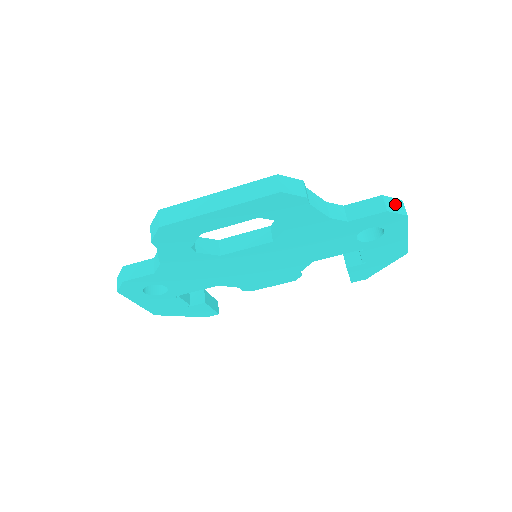
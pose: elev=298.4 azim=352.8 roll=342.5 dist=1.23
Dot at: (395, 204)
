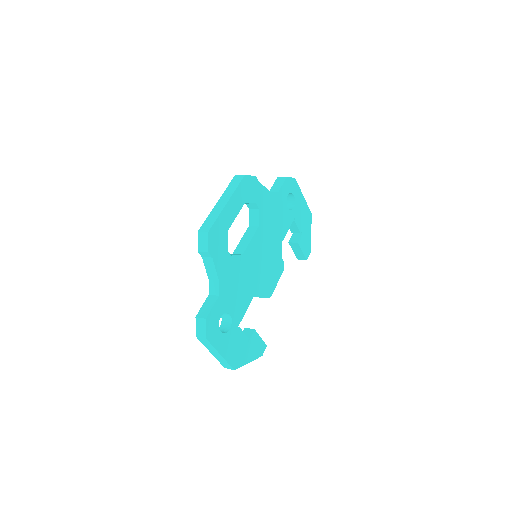
Dot at: occluded
